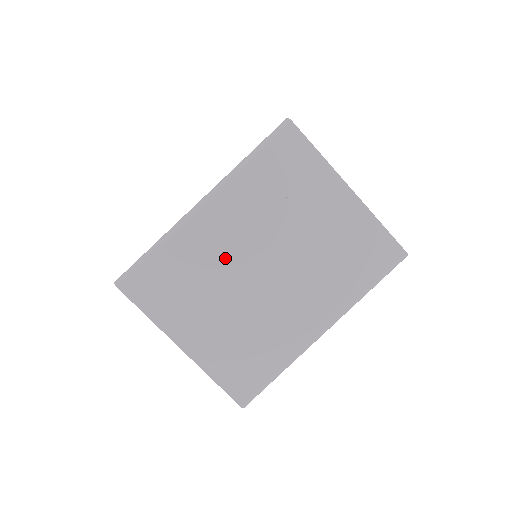
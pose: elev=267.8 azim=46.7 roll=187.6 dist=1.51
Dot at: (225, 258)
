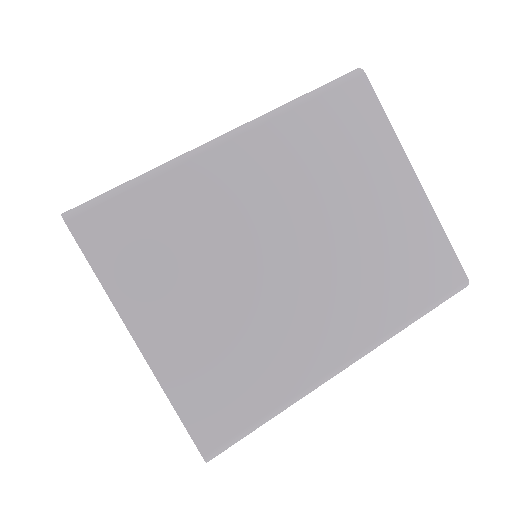
Dot at: (238, 222)
